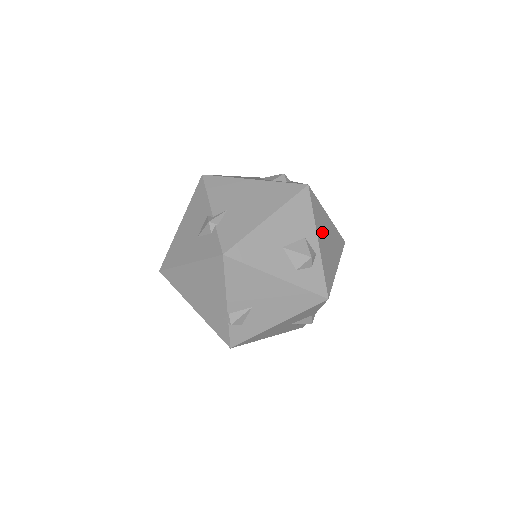
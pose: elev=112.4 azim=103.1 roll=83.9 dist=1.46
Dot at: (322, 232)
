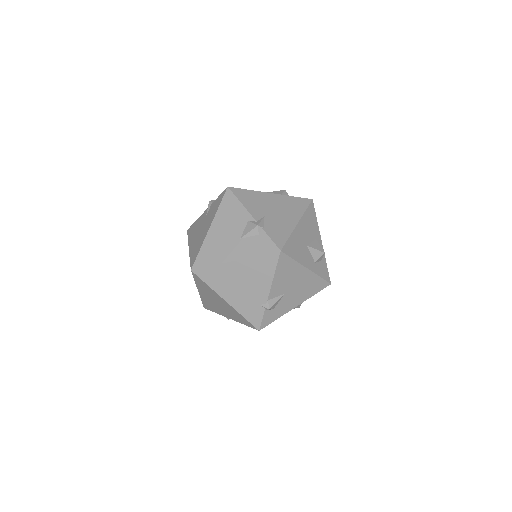
Dot at: occluded
